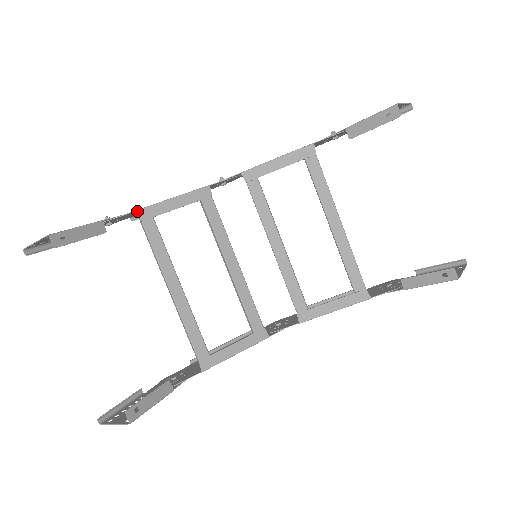
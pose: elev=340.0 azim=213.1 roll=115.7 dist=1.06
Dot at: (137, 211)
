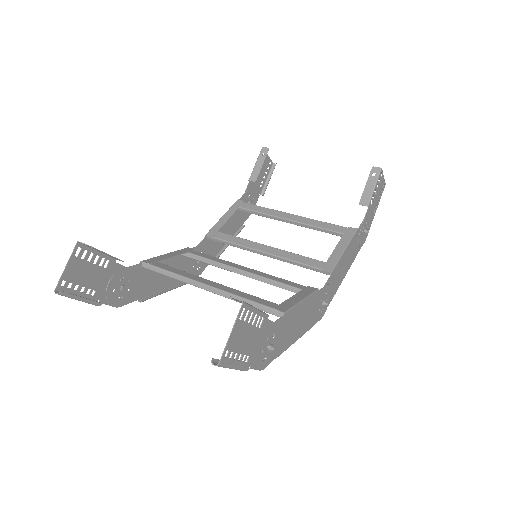
Dot at: (142, 261)
